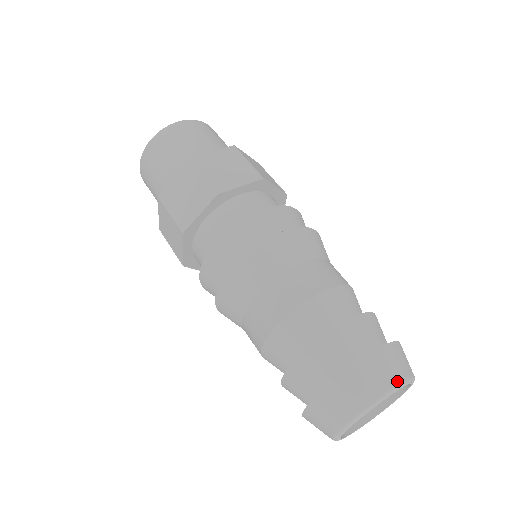
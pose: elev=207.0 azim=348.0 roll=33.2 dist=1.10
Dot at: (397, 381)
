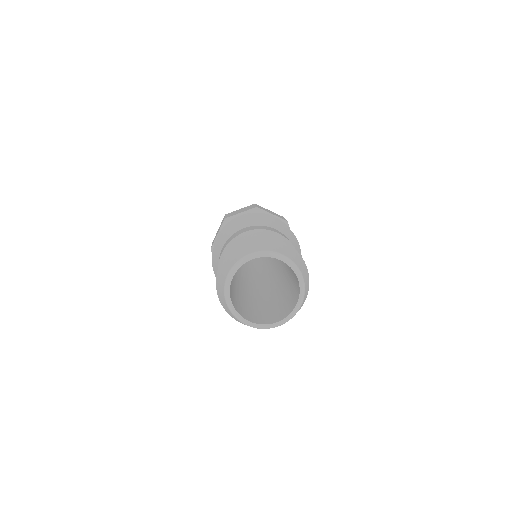
Dot at: (288, 257)
